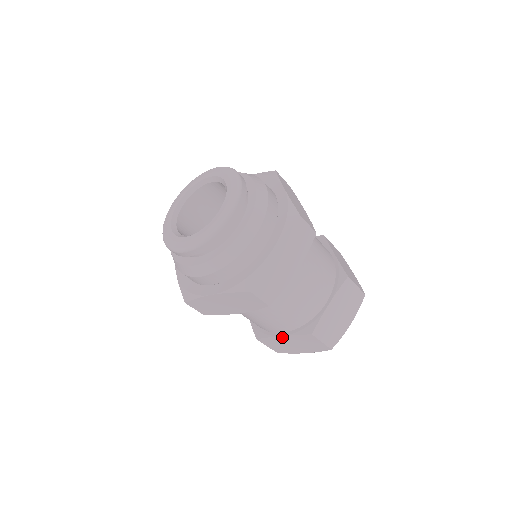
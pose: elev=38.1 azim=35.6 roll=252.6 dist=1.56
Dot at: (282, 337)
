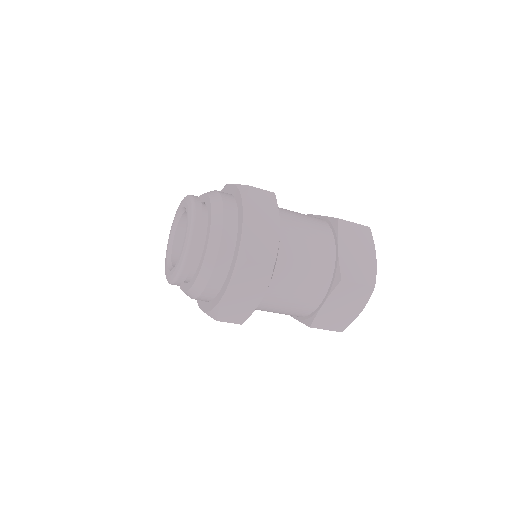
Dot at: (325, 306)
